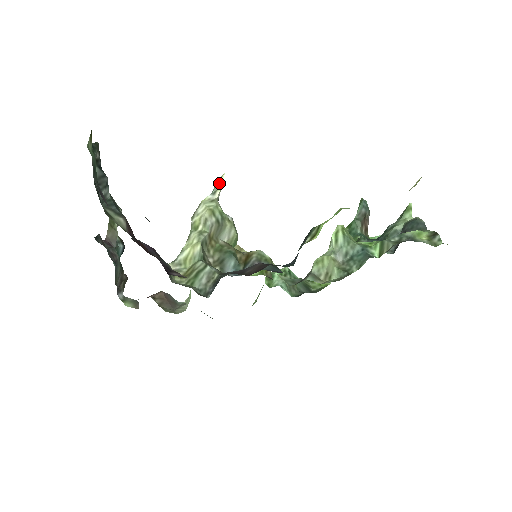
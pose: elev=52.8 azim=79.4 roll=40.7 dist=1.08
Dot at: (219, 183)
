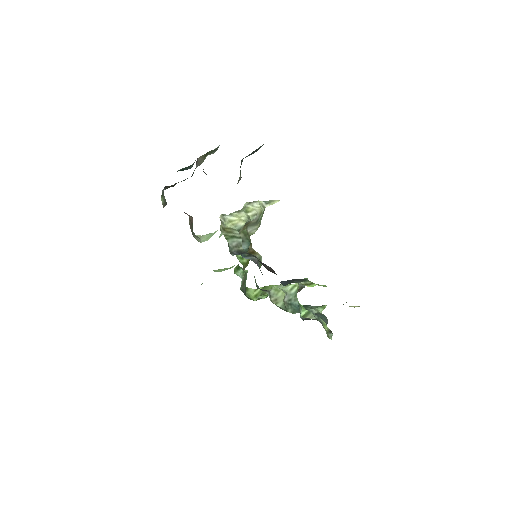
Dot at: (273, 202)
